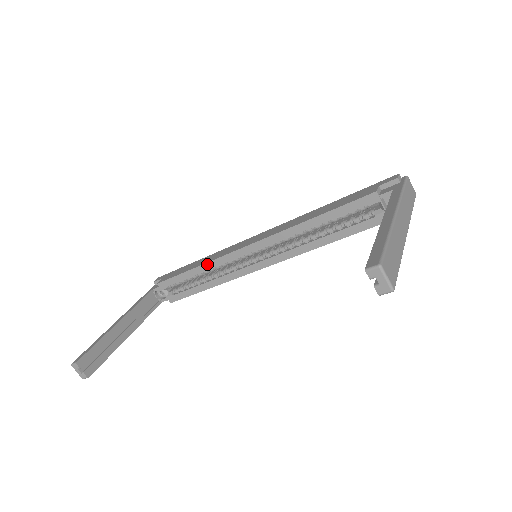
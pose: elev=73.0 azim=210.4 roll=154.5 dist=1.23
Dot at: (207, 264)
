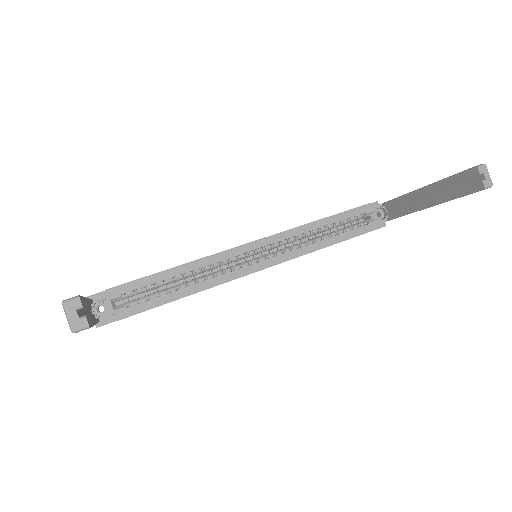
Dot at: (195, 262)
